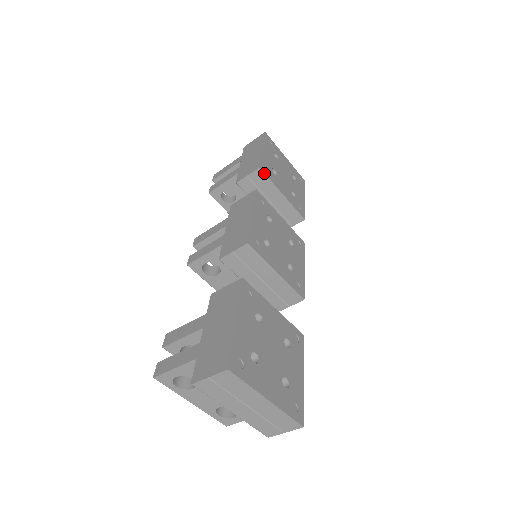
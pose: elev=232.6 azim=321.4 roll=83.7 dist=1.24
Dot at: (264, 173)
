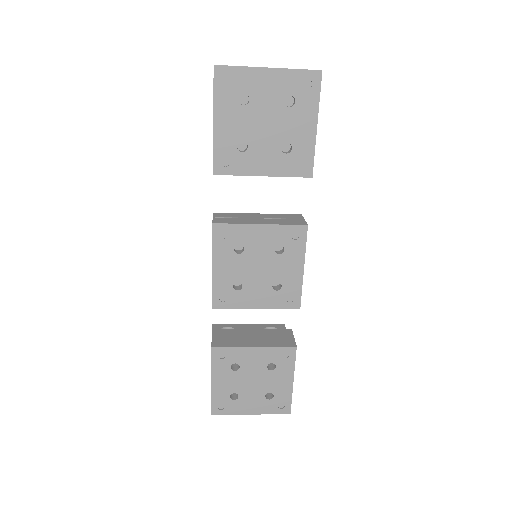
Dot at: occluded
